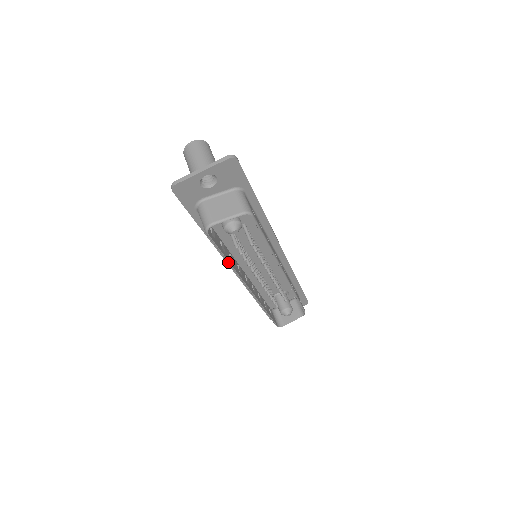
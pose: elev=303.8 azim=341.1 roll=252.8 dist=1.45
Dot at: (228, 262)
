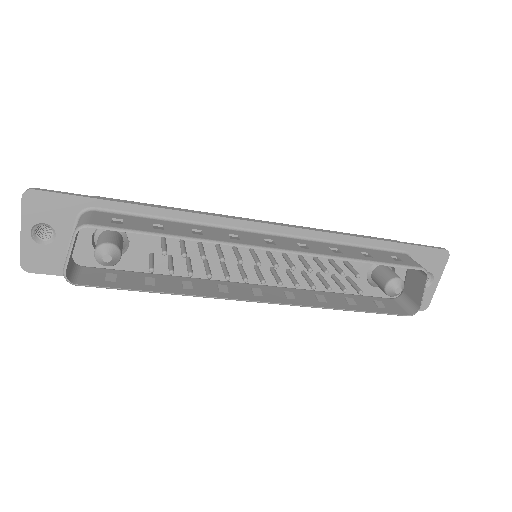
Dot at: (163, 293)
